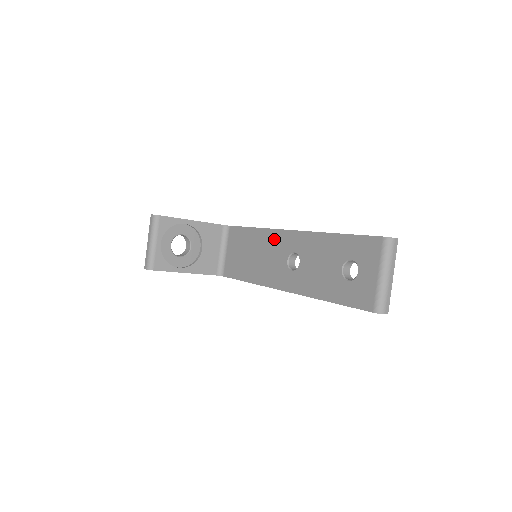
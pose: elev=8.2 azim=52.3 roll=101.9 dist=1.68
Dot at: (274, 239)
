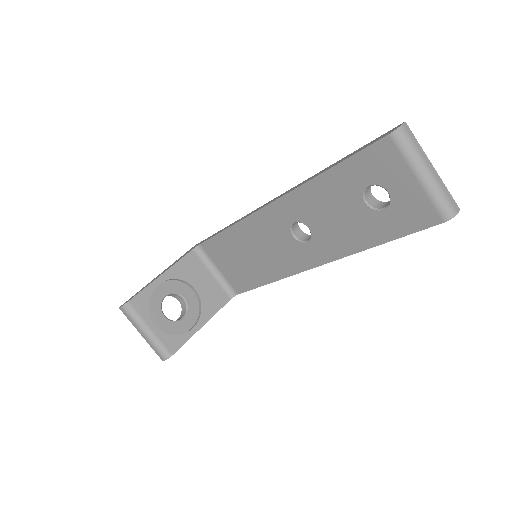
Dot at: (259, 225)
